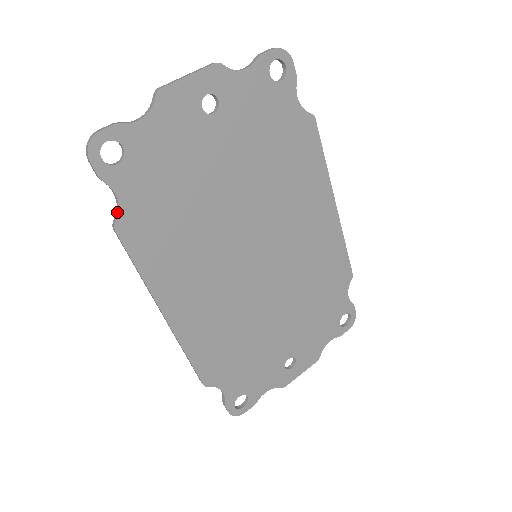
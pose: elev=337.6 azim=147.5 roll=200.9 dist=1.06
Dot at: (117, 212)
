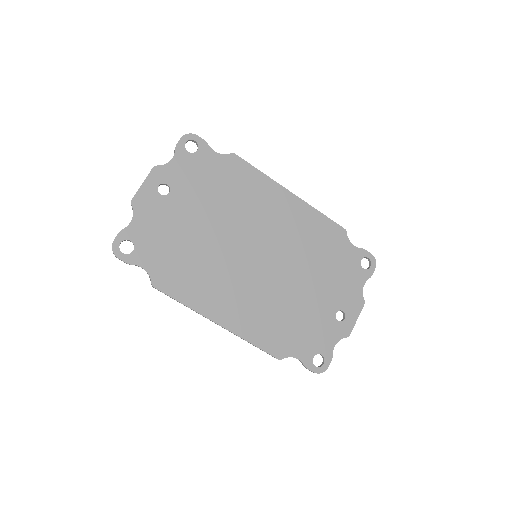
Dot at: (149, 277)
